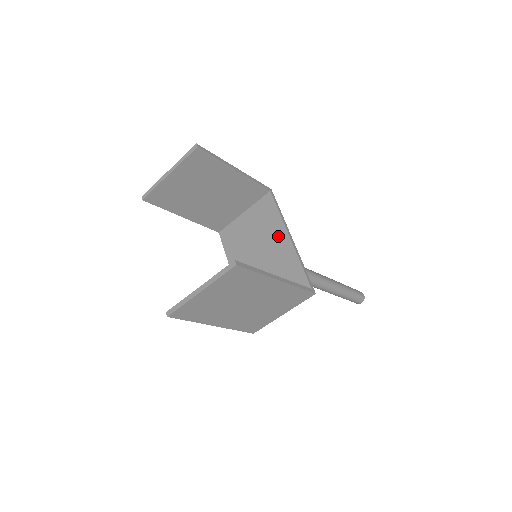
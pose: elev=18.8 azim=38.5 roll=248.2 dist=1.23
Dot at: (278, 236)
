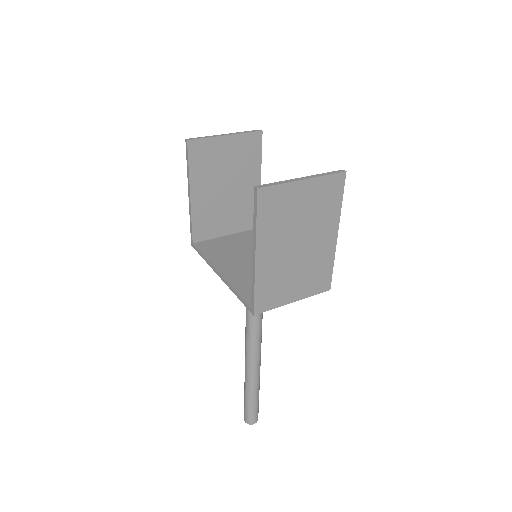
Dot at: occluded
